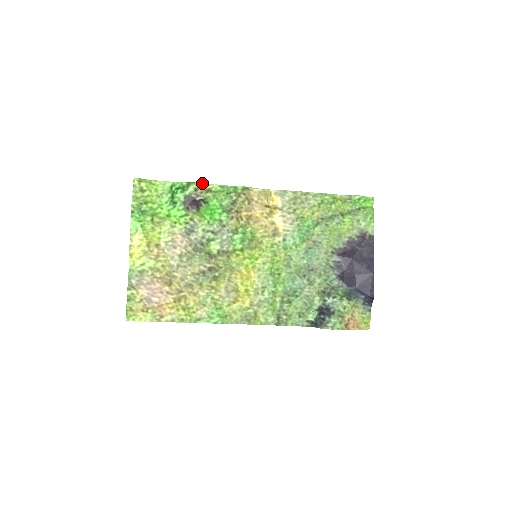
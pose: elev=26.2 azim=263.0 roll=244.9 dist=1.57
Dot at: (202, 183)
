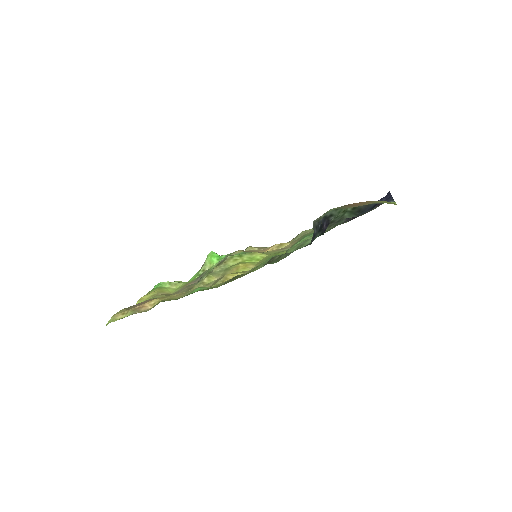
Dot at: occluded
